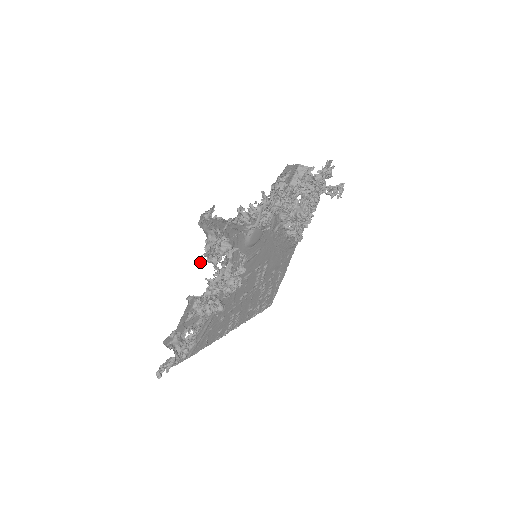
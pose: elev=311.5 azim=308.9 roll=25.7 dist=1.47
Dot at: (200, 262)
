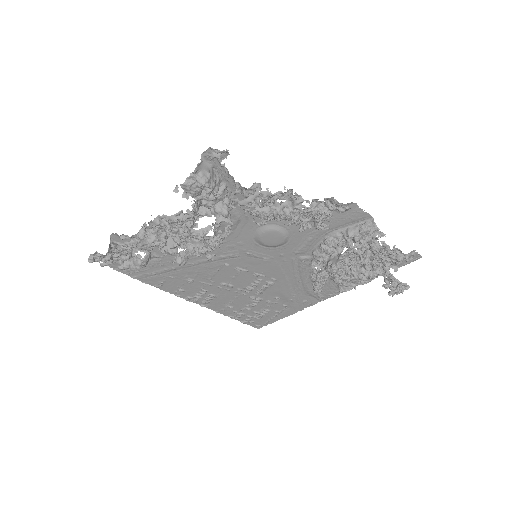
Dot at: (175, 189)
